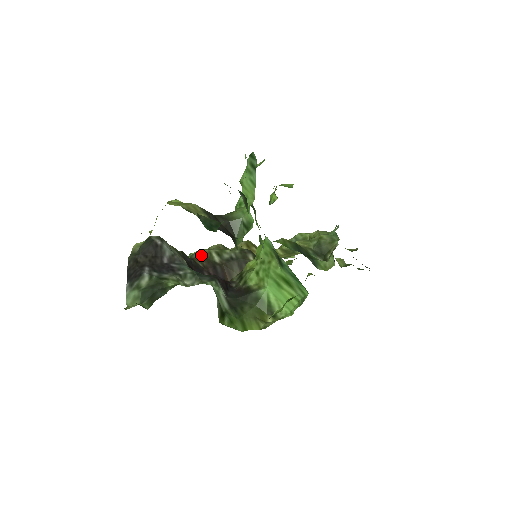
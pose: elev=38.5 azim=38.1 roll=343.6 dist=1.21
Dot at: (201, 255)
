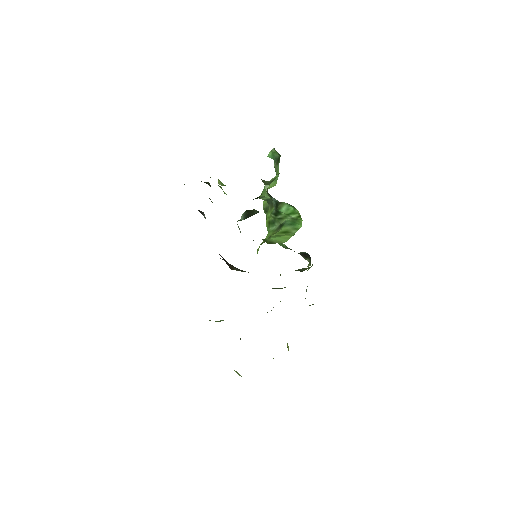
Dot at: occluded
